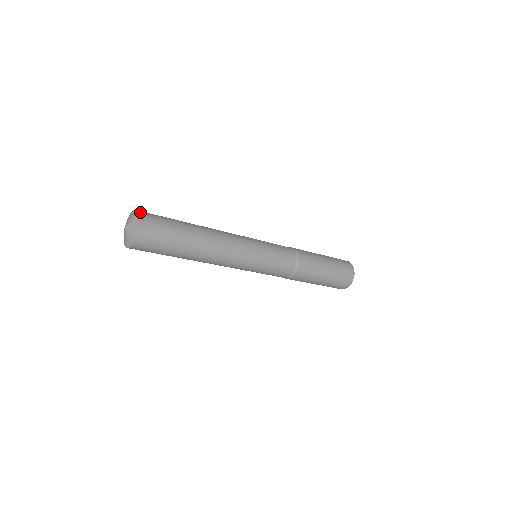
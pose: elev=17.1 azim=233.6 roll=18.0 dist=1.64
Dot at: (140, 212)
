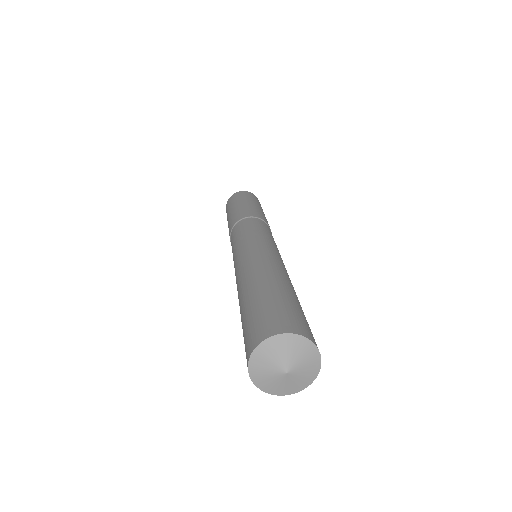
Dot at: (289, 330)
